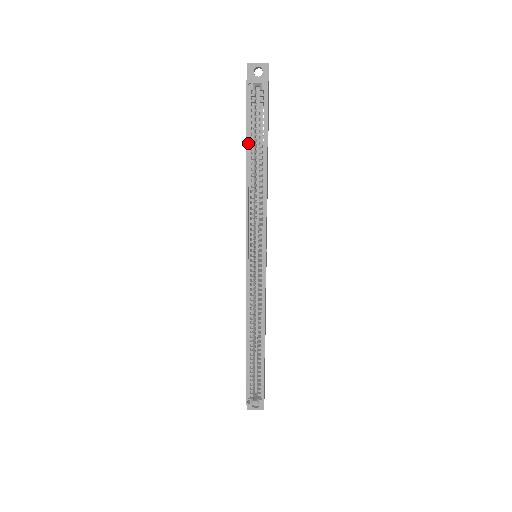
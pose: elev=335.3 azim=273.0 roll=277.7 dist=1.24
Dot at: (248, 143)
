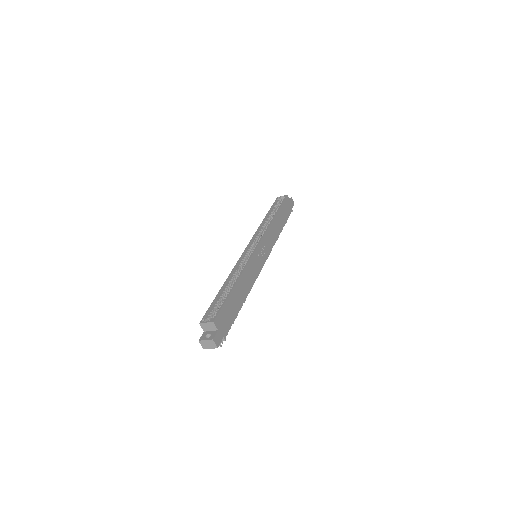
Dot at: (269, 211)
